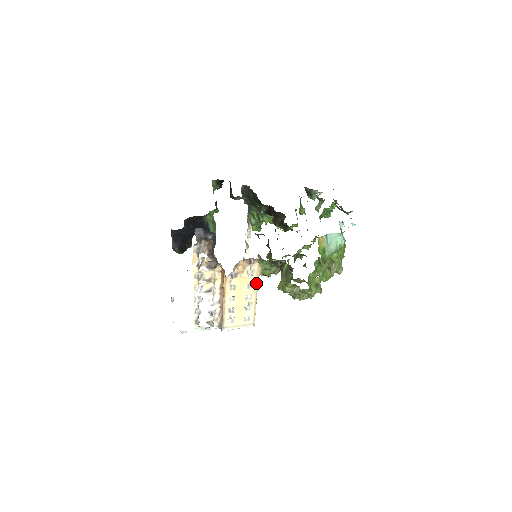
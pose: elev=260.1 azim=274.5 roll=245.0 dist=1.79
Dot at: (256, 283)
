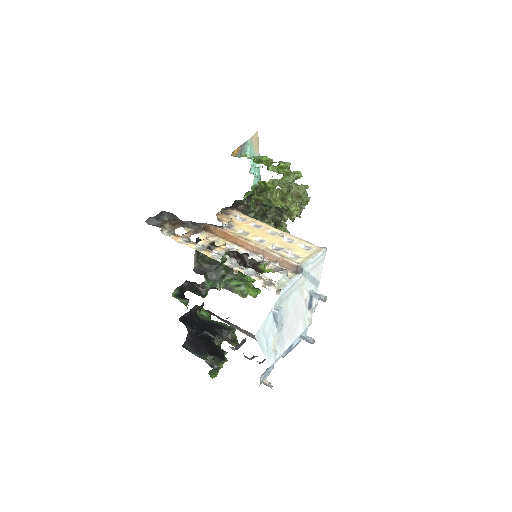
Dot at: (259, 222)
